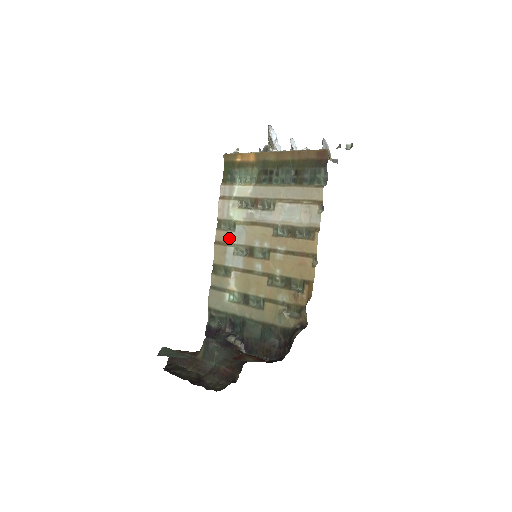
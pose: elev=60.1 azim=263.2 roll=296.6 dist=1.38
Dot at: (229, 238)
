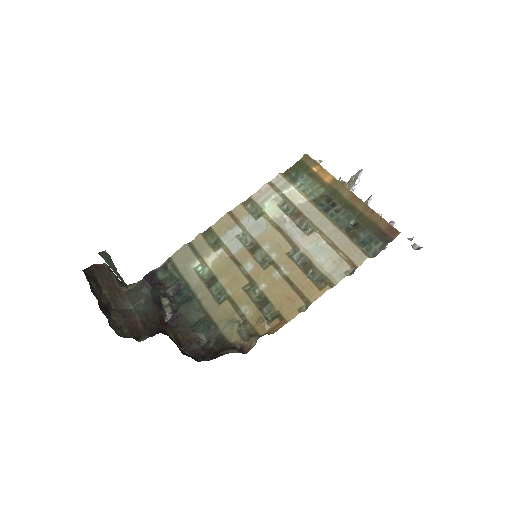
Dot at: (246, 220)
